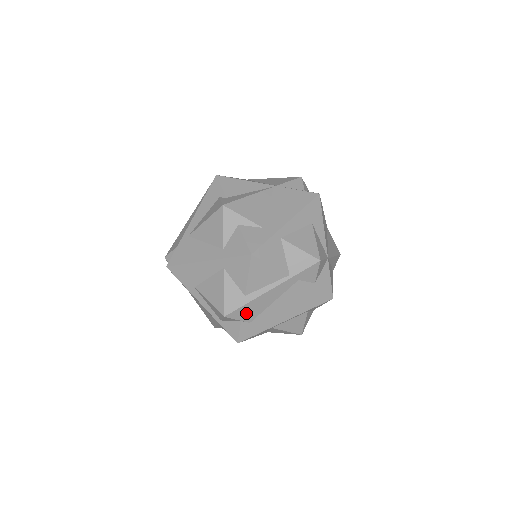
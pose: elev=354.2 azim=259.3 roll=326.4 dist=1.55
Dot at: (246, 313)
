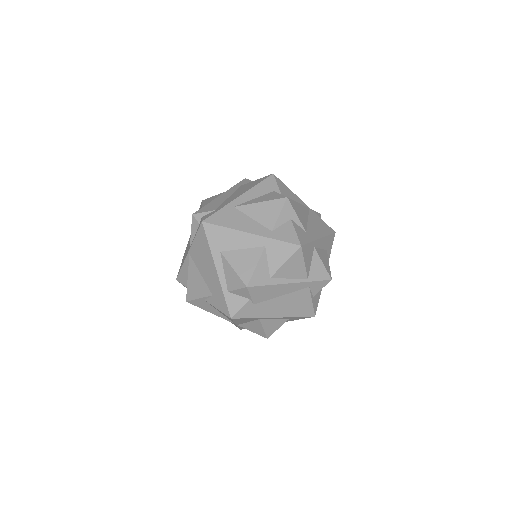
Dot at: (260, 294)
